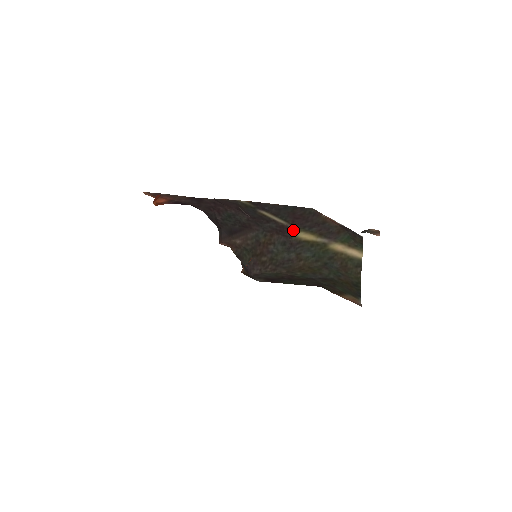
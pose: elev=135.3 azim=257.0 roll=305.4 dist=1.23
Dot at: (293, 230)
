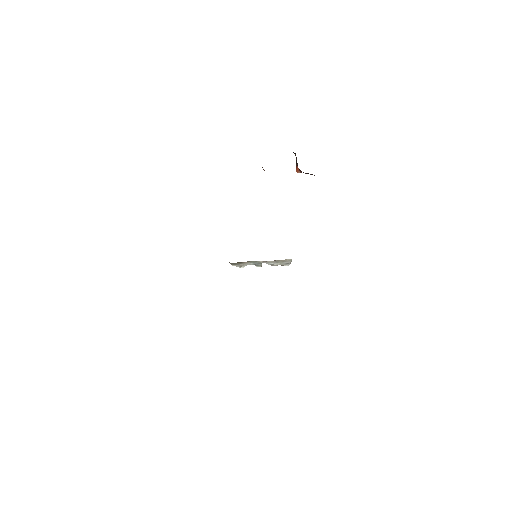
Dot at: occluded
